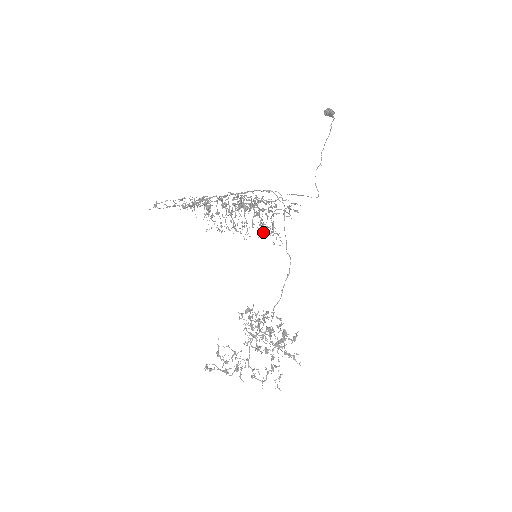
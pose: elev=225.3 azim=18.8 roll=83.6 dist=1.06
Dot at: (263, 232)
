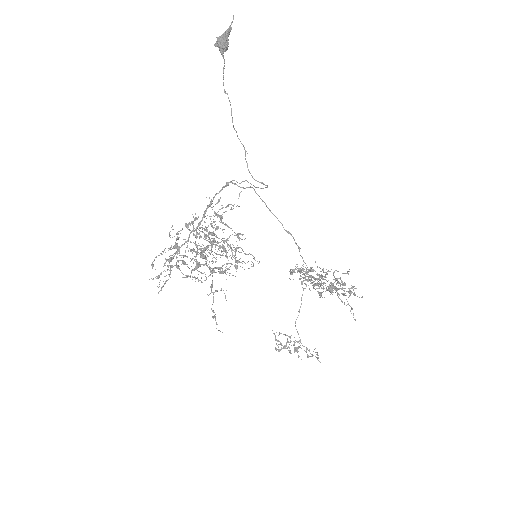
Dot at: occluded
